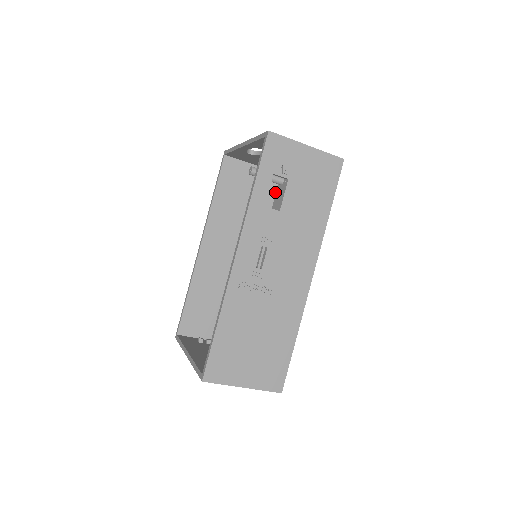
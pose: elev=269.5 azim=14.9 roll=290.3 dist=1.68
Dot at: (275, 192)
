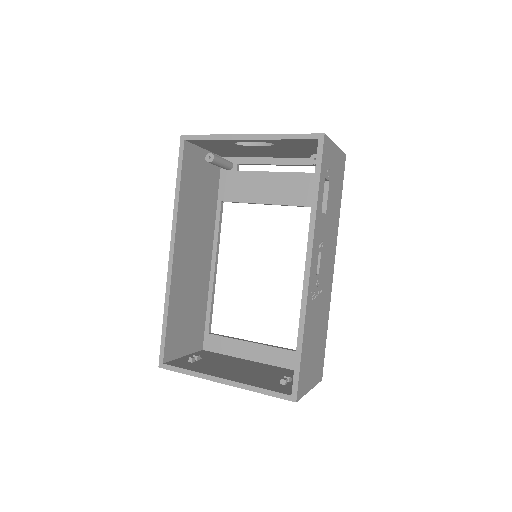
Dot at: (219, 178)
